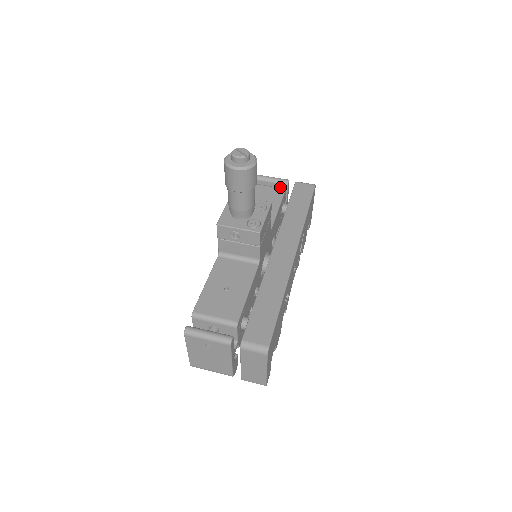
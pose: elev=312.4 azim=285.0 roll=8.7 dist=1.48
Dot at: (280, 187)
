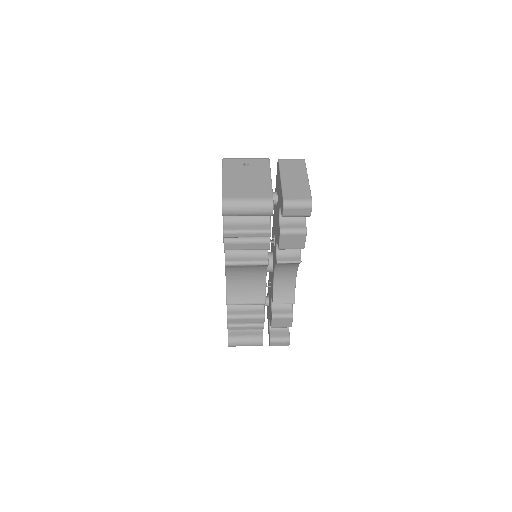
Dot at: occluded
